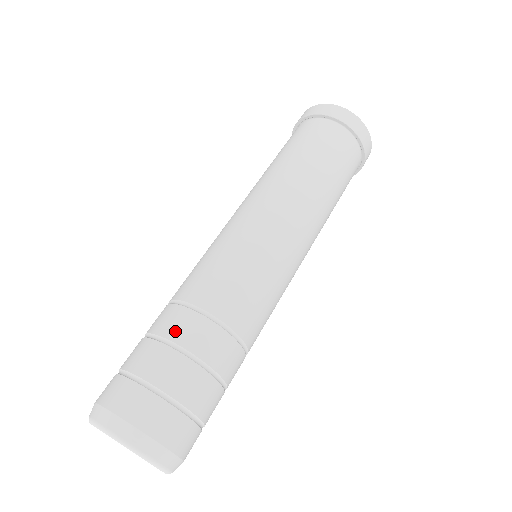
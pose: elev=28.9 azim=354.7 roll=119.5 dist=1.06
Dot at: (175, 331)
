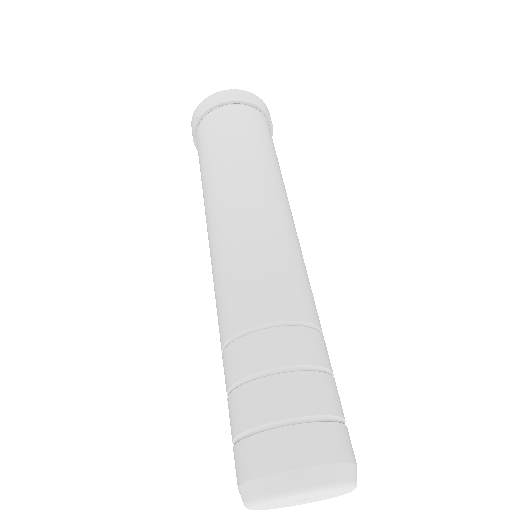
Dot at: (227, 378)
